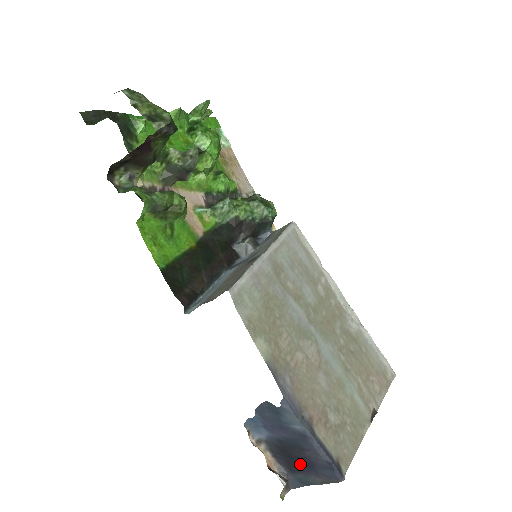
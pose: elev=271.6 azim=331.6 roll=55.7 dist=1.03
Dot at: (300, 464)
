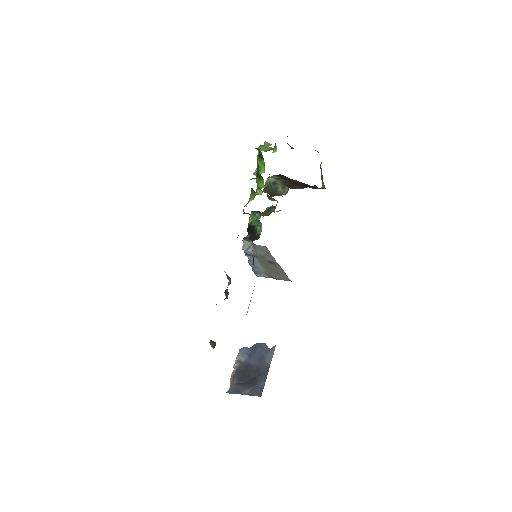
Dot at: (248, 381)
